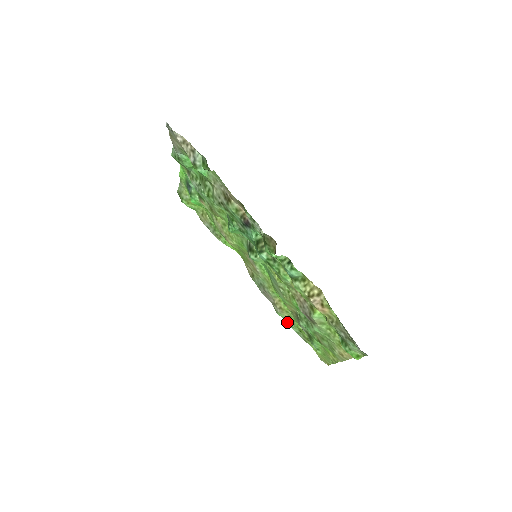
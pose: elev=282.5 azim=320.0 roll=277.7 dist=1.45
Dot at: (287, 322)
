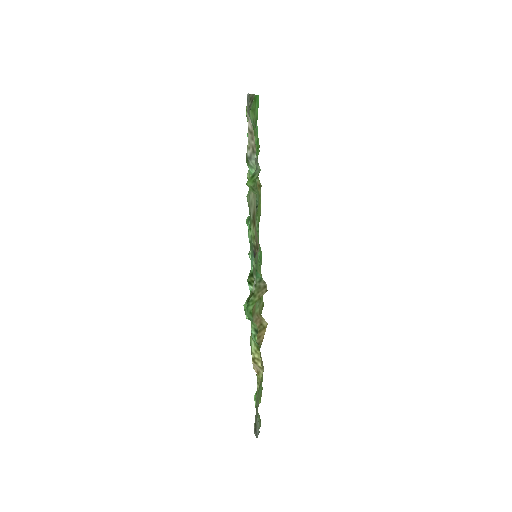
Dot at: occluded
